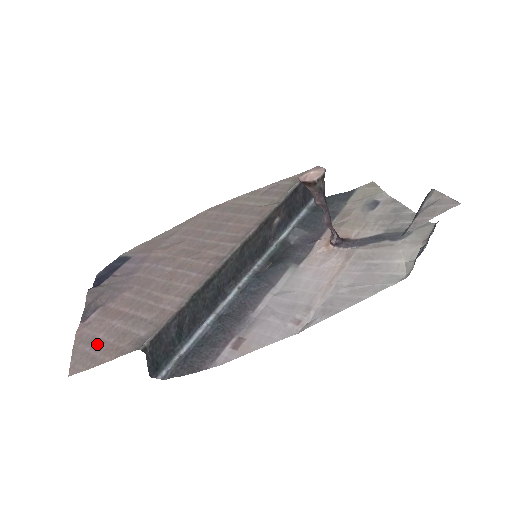
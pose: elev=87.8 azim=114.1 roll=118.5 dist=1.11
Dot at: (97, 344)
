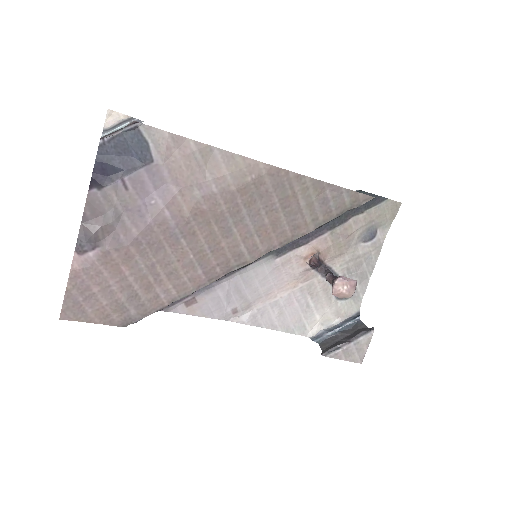
Dot at: (90, 298)
